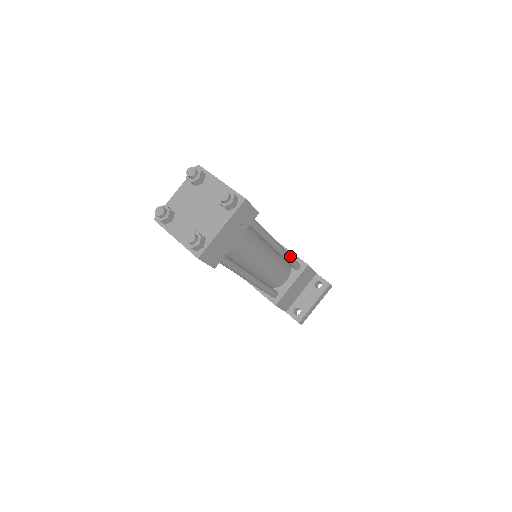
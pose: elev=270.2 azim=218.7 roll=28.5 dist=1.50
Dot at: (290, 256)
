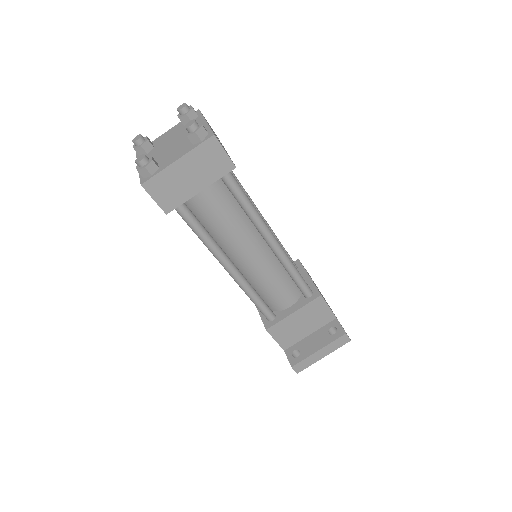
Dot at: (294, 269)
